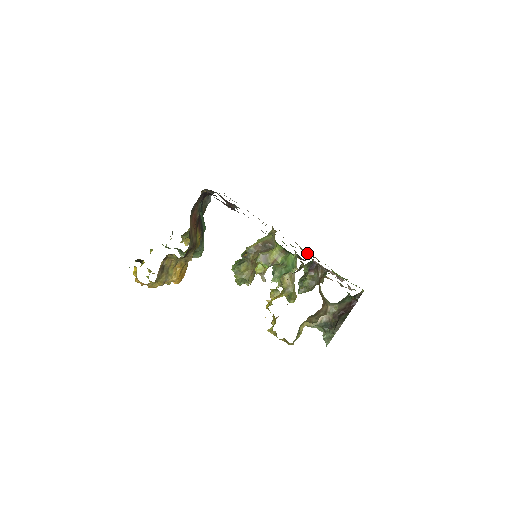
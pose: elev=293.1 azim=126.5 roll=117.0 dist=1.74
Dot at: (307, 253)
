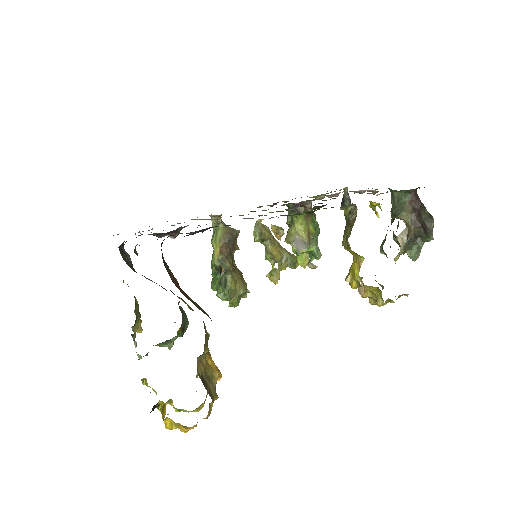
Dot at: (270, 206)
